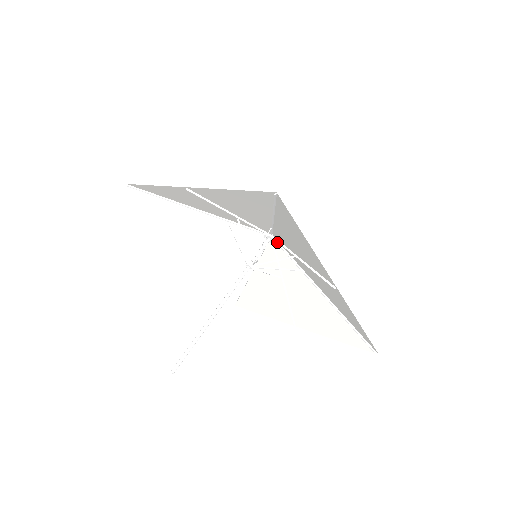
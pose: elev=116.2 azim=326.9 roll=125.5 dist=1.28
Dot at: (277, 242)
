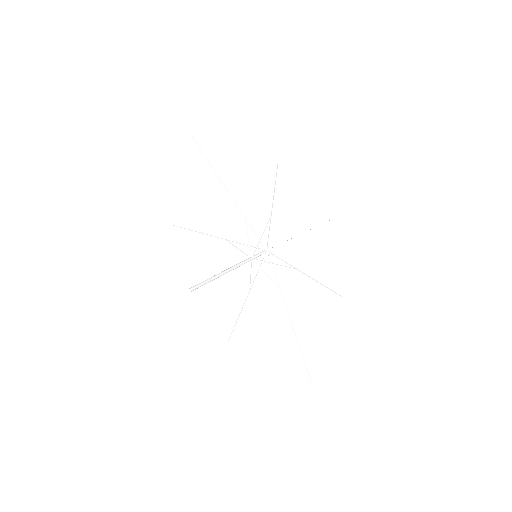
Dot at: occluded
